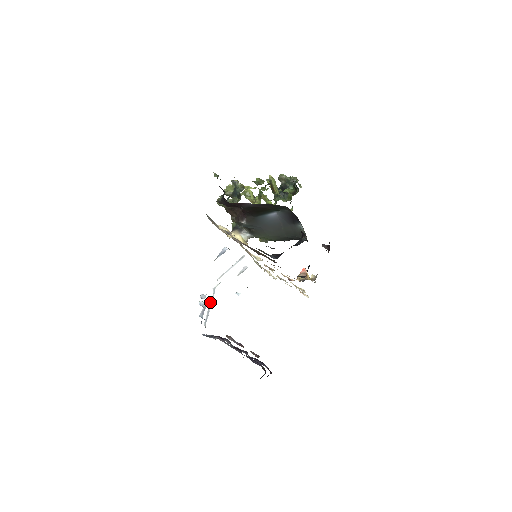
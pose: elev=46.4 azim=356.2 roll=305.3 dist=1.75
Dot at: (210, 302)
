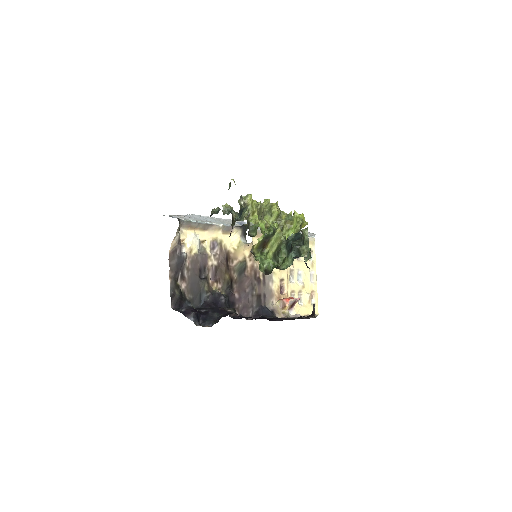
Dot at: occluded
